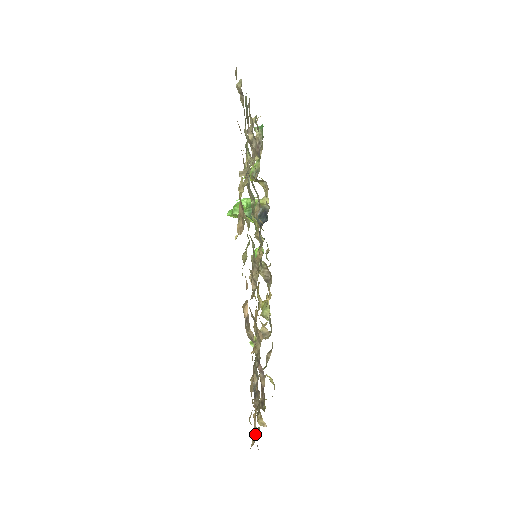
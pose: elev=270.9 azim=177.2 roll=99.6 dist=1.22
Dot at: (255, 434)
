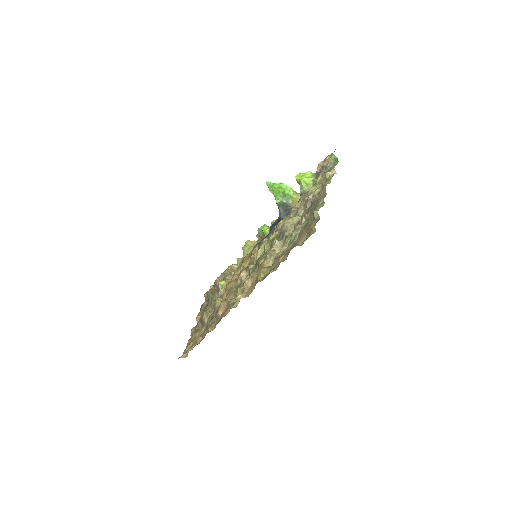
Dot at: (187, 354)
